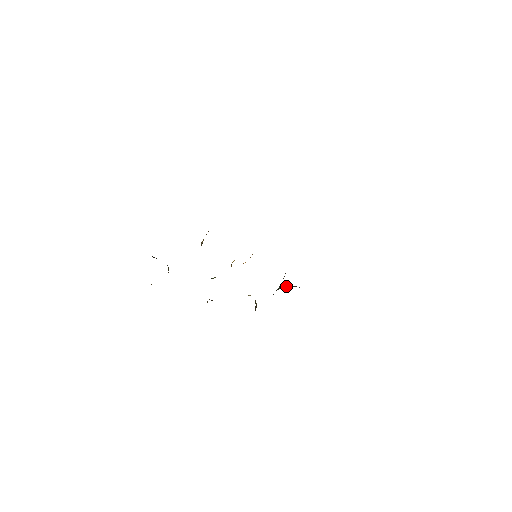
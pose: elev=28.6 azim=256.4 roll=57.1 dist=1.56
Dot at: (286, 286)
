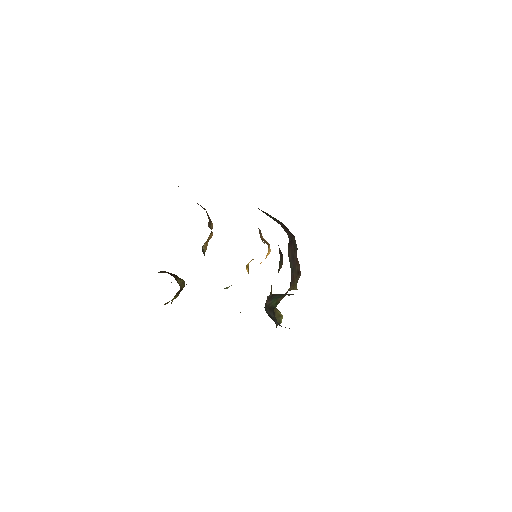
Dot at: occluded
